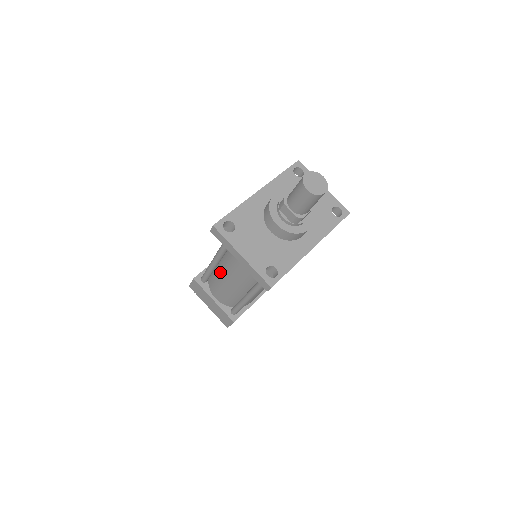
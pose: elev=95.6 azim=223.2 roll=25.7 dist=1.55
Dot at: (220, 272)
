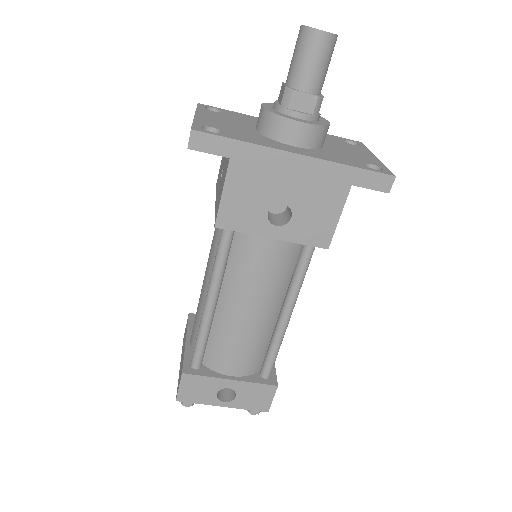
Dot at: occluded
